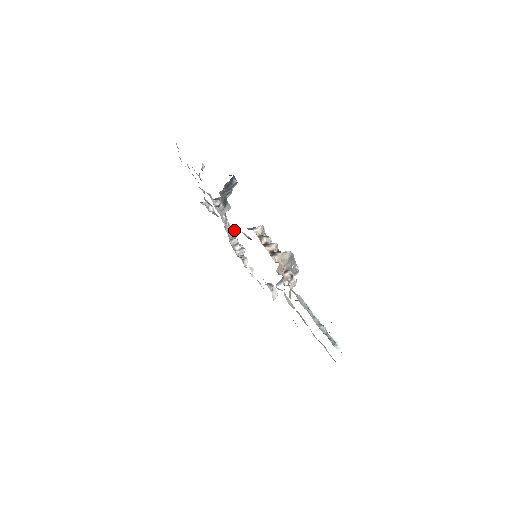
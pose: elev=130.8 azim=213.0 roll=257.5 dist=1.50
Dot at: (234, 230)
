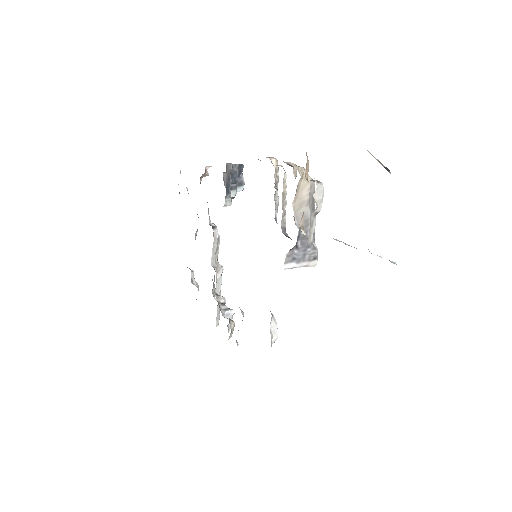
Dot at: occluded
